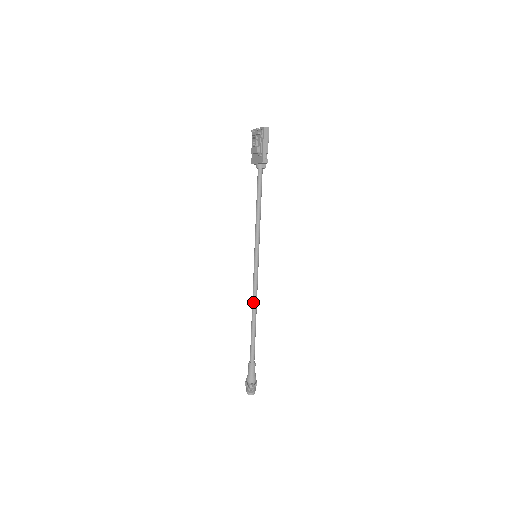
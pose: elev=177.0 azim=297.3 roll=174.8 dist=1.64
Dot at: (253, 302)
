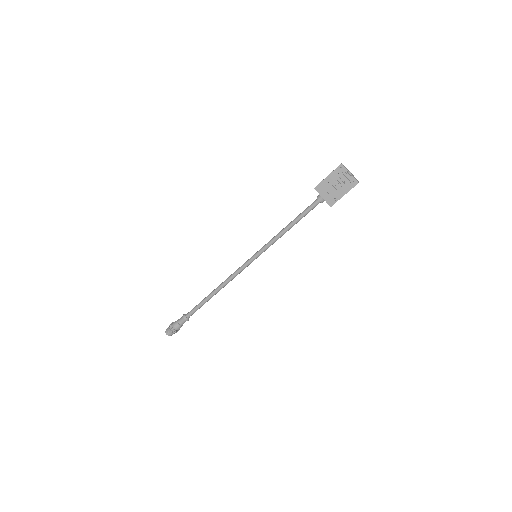
Dot at: (225, 284)
